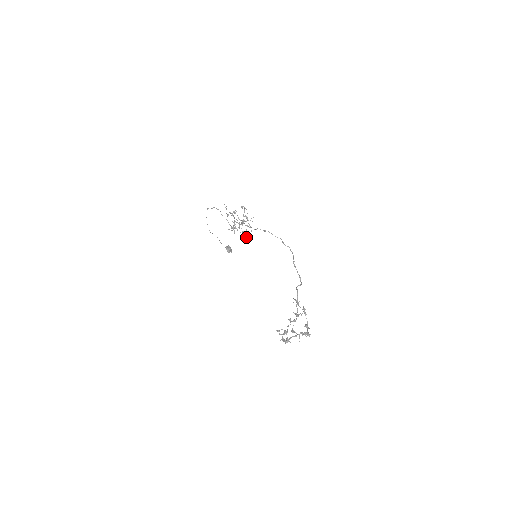
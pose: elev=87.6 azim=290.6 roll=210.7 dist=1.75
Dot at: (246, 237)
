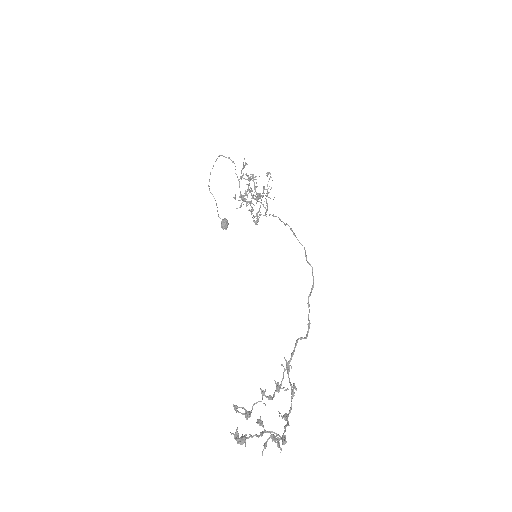
Dot at: (254, 220)
